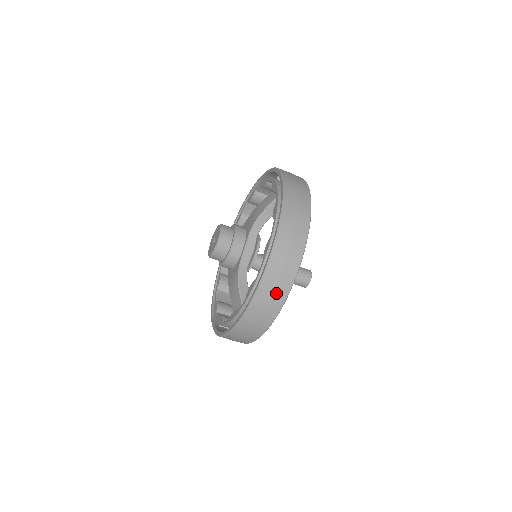
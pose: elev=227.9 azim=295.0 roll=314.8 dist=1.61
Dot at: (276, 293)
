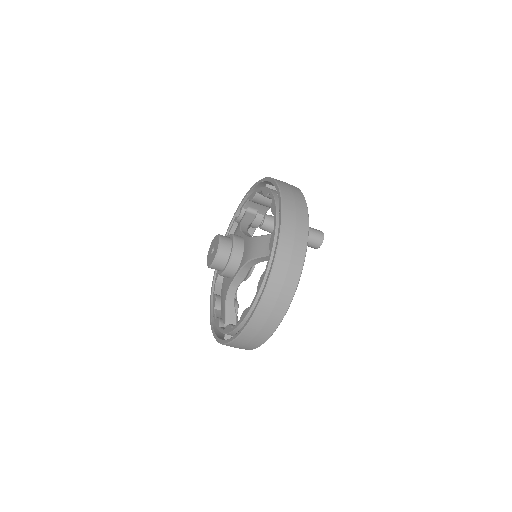
Dot at: (246, 346)
